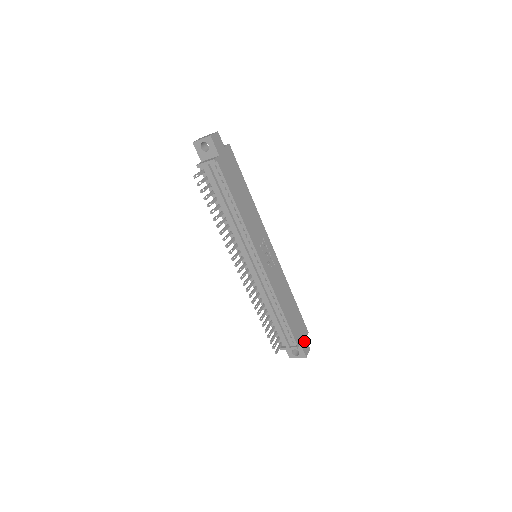
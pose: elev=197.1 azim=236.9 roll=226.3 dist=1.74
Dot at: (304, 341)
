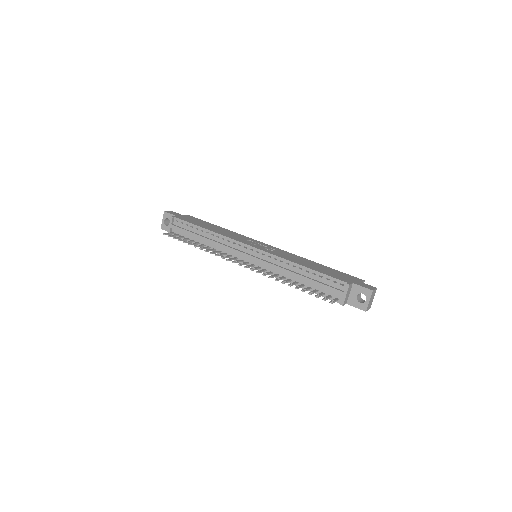
Dot at: (360, 283)
